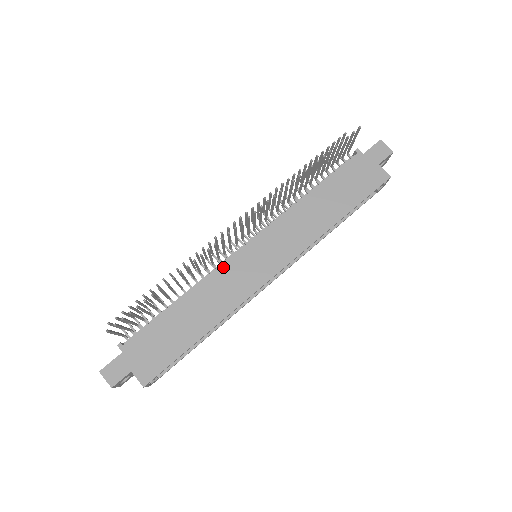
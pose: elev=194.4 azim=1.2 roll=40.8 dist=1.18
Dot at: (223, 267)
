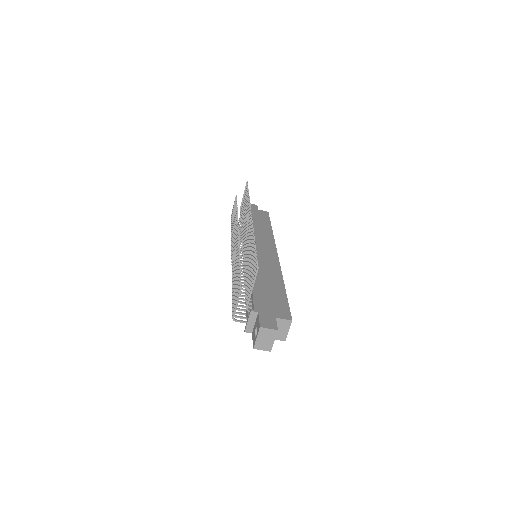
Dot at: occluded
